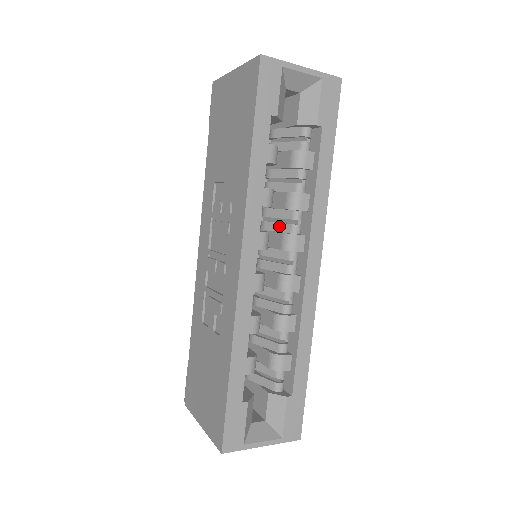
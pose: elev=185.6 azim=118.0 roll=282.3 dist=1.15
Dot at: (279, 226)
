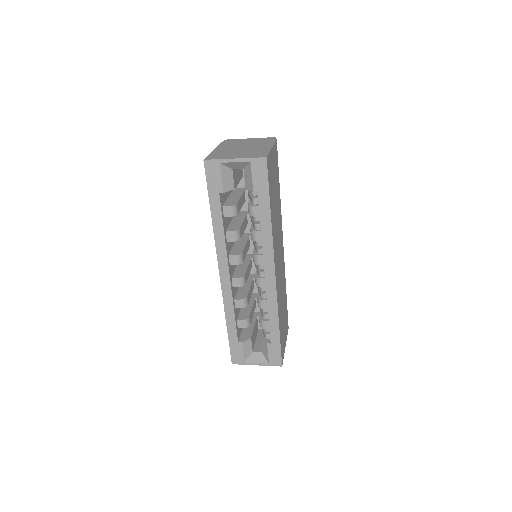
Dot at: (255, 245)
